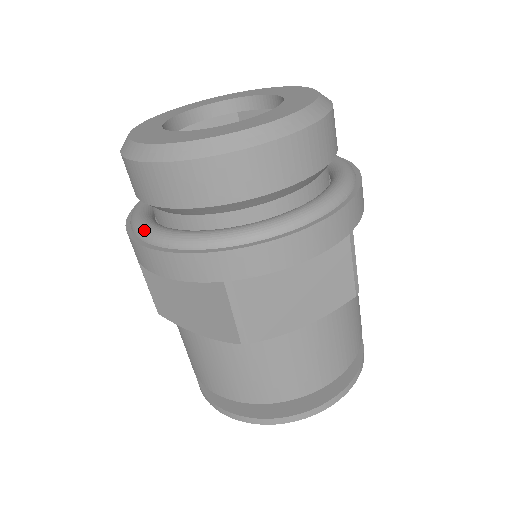
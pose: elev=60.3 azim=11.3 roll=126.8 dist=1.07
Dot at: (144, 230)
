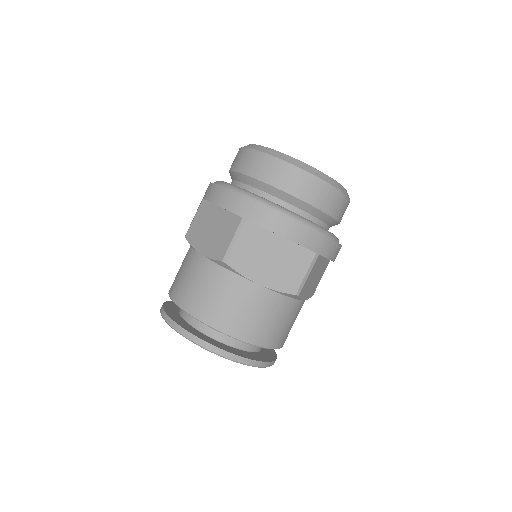
Dot at: (222, 181)
